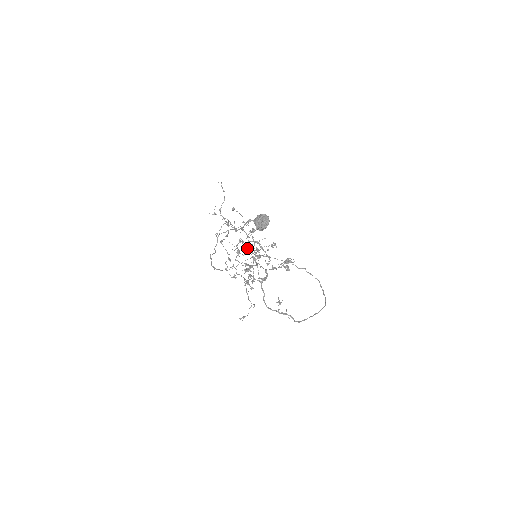
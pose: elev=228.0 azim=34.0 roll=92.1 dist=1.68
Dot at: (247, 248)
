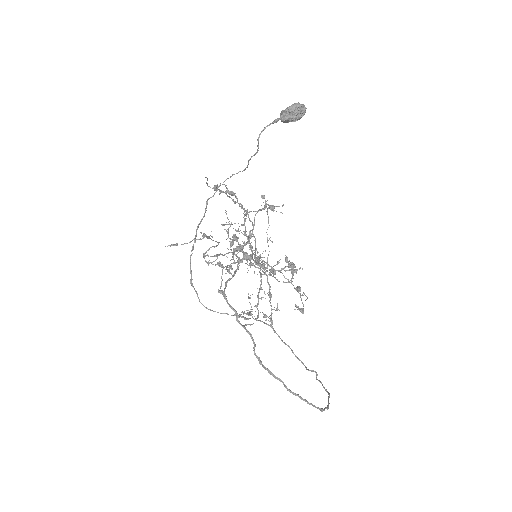
Dot at: (251, 306)
